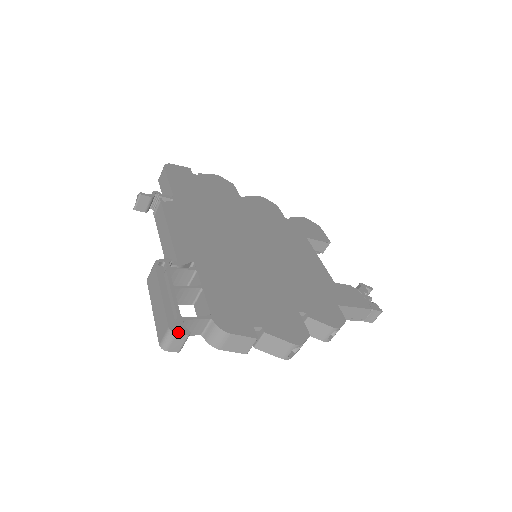
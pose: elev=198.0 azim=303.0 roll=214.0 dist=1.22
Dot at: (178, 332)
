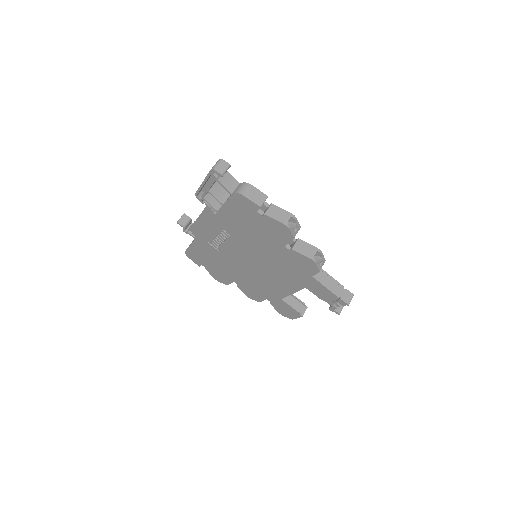
Dot at: (224, 161)
